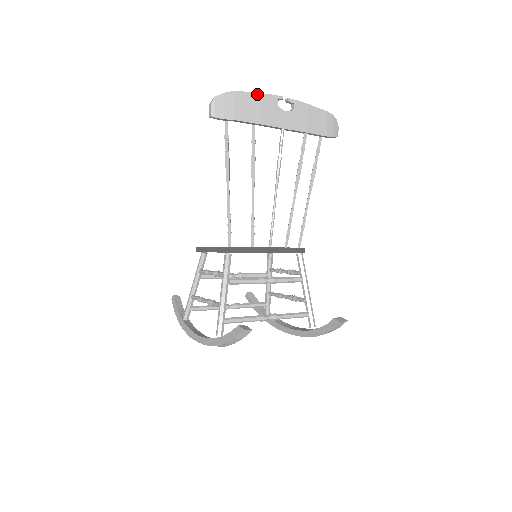
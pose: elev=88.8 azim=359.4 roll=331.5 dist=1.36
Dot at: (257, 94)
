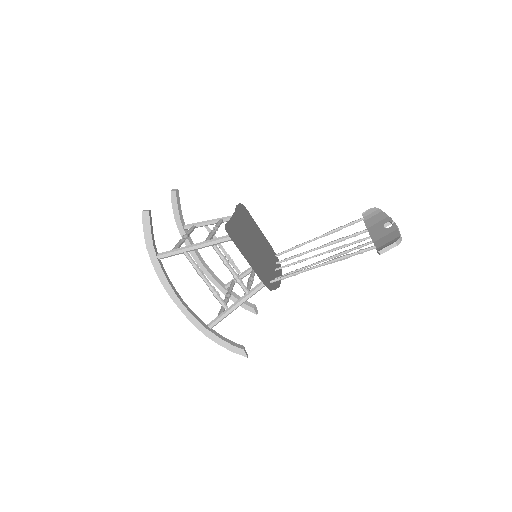
Dot at: occluded
